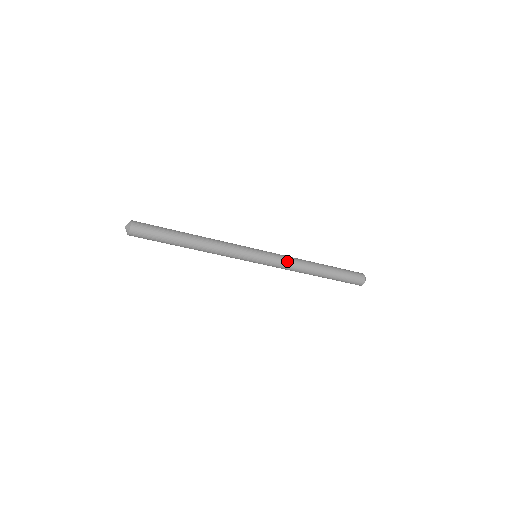
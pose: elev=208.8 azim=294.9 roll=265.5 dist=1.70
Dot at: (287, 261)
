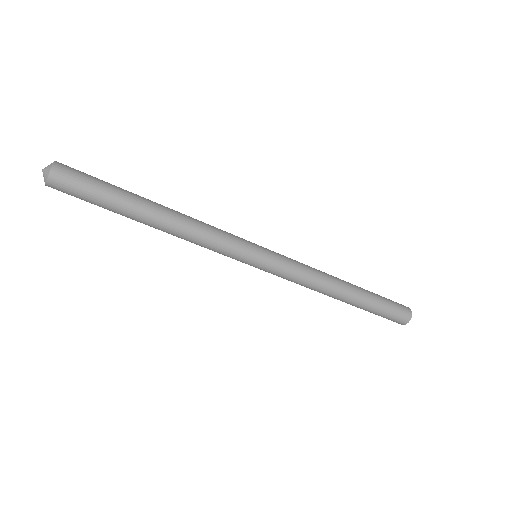
Dot at: (303, 269)
